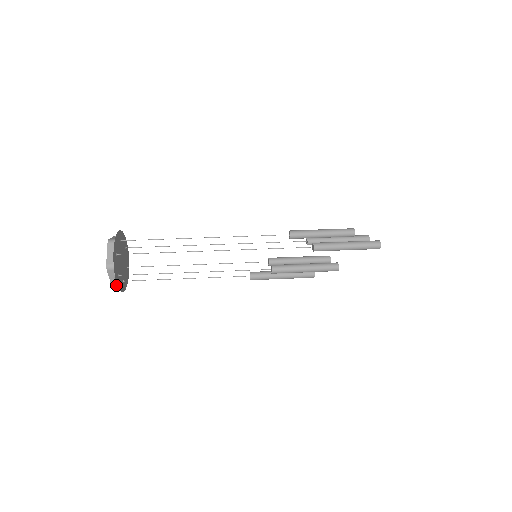
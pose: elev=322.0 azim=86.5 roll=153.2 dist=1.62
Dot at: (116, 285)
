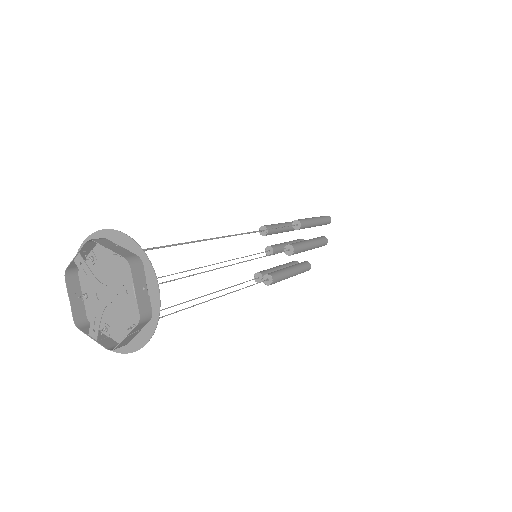
Dot at: (146, 310)
